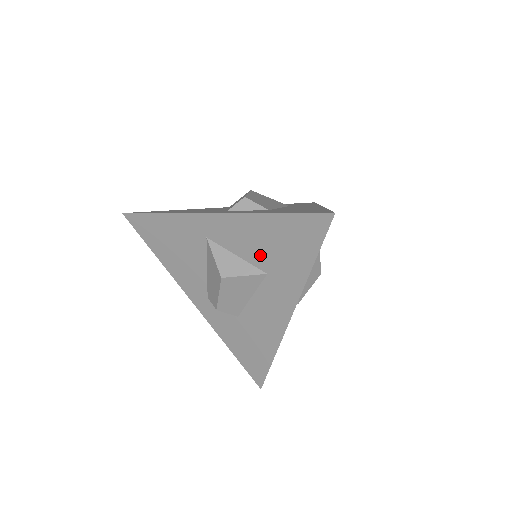
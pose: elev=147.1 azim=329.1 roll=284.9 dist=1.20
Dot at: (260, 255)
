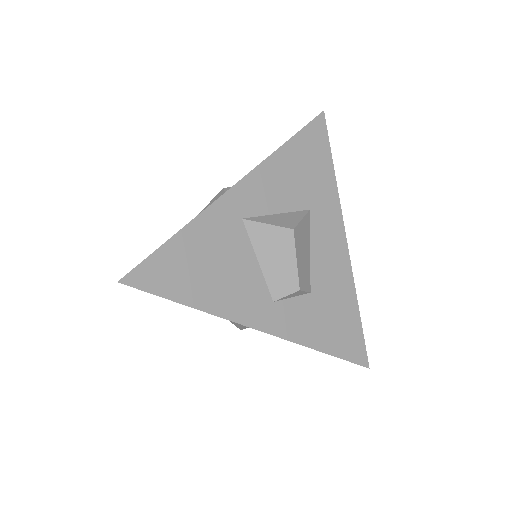
Dot at: (296, 194)
